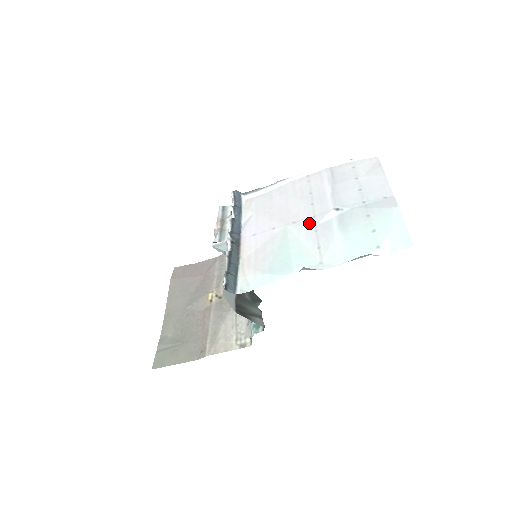
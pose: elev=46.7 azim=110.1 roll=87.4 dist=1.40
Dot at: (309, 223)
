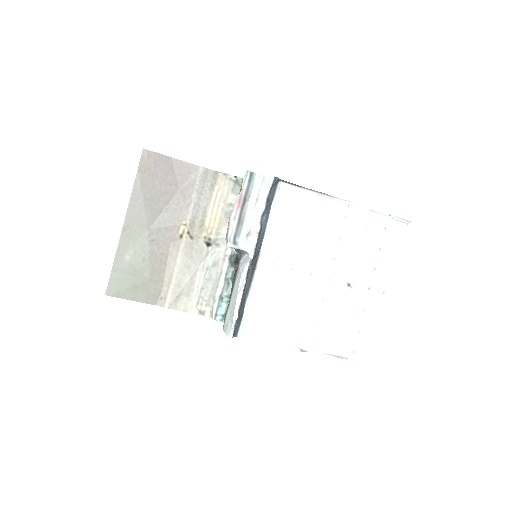
Dot at: (322, 285)
